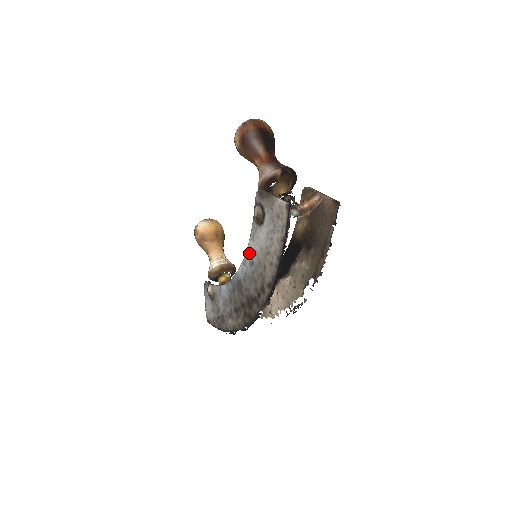
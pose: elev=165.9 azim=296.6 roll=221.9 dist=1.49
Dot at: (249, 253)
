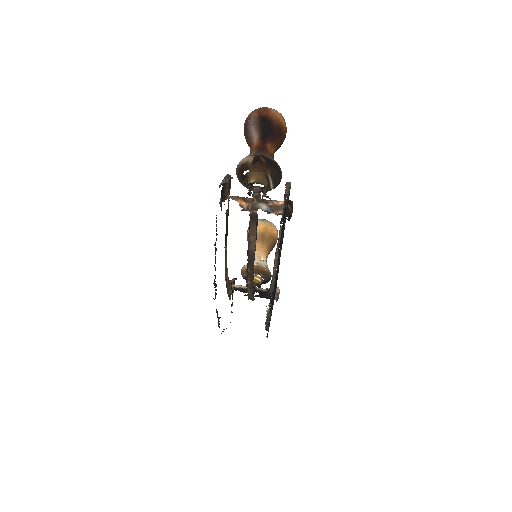
Dot at: occluded
